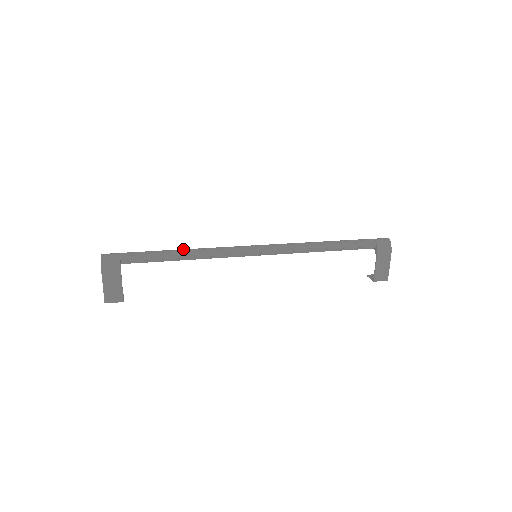
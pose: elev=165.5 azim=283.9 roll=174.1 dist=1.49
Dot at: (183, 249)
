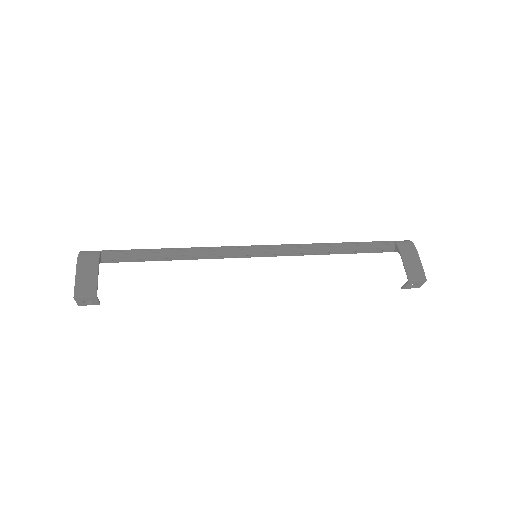
Dot at: occluded
